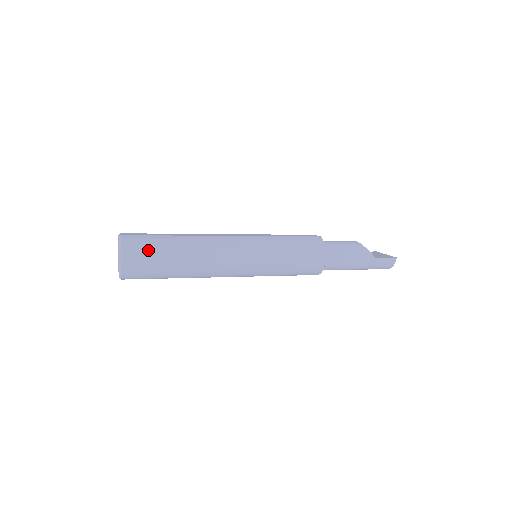
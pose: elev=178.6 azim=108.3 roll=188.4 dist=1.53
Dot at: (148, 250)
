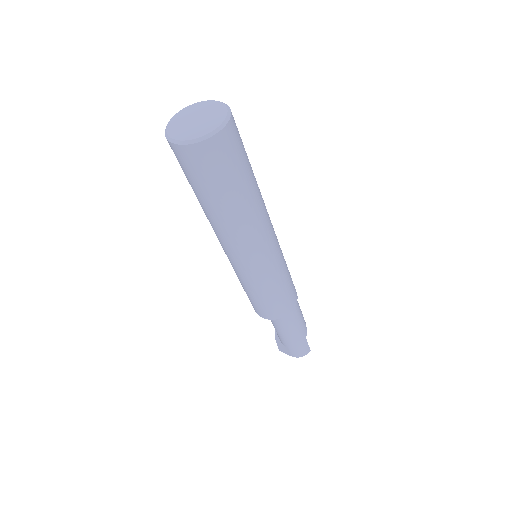
Dot at: (242, 148)
